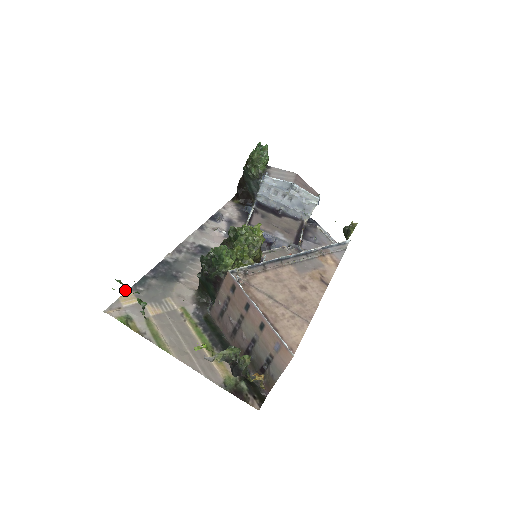
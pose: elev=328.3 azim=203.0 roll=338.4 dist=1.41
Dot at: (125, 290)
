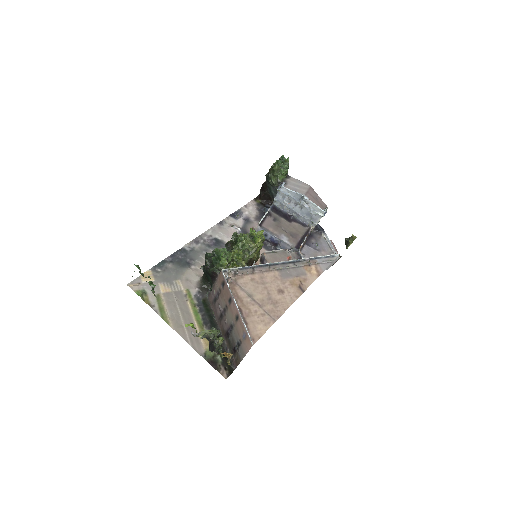
Dot at: (141, 273)
